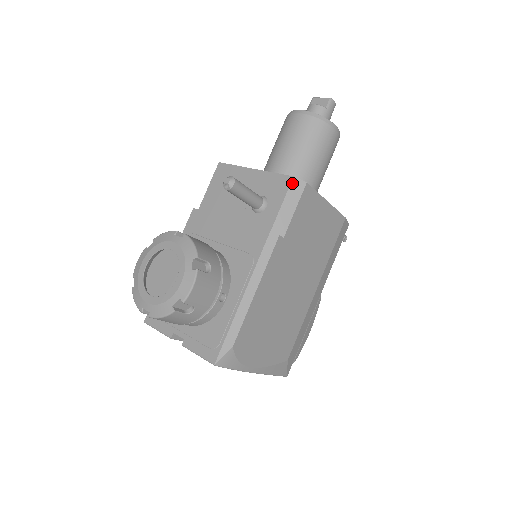
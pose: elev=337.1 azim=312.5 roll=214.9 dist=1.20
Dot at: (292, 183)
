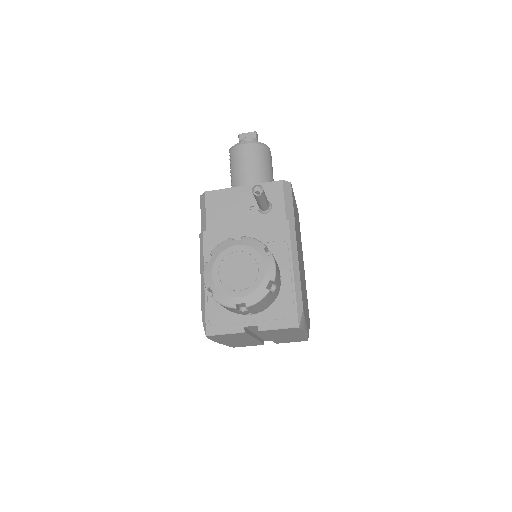
Dot at: (284, 185)
